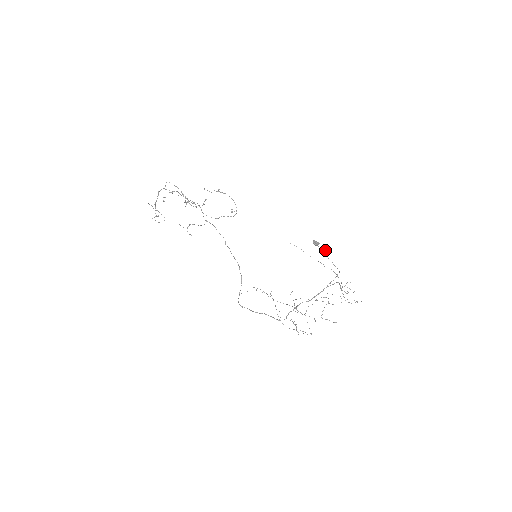
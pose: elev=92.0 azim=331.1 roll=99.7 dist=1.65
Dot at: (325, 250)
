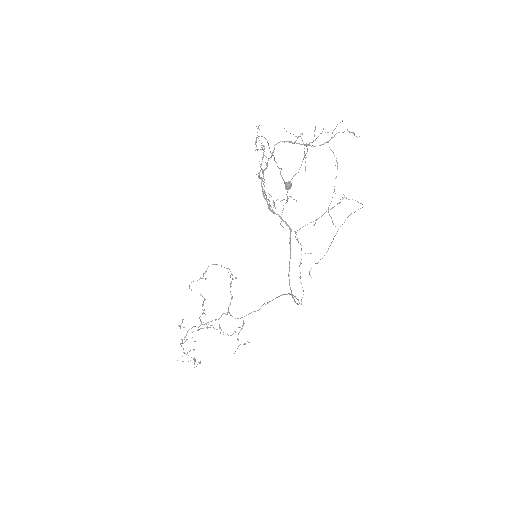
Dot at: occluded
